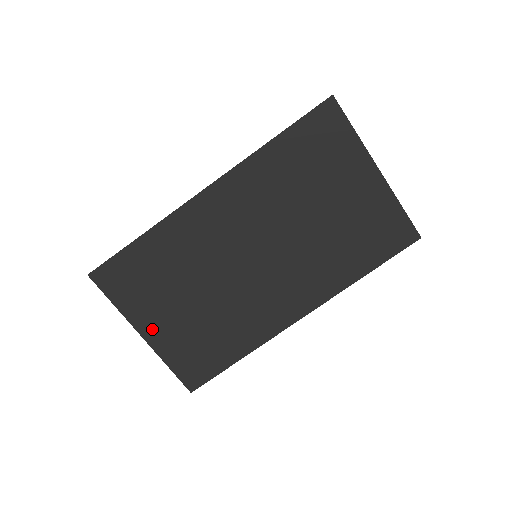
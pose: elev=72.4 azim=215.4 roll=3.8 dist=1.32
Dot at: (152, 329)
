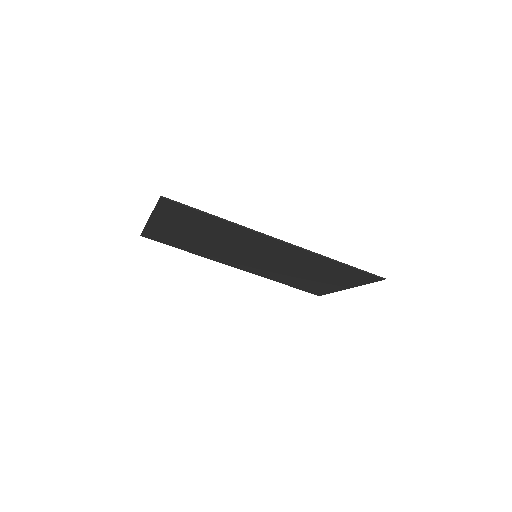
Dot at: (160, 223)
